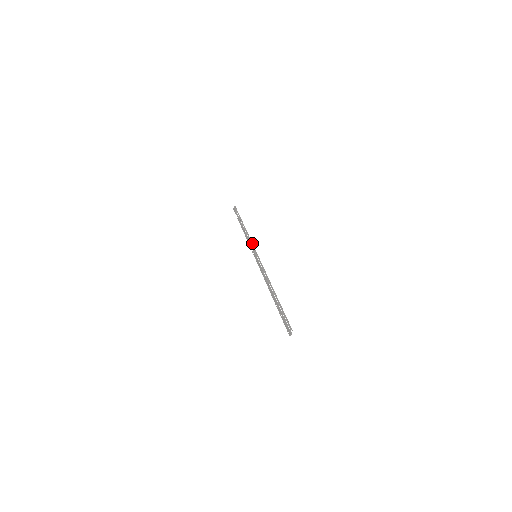
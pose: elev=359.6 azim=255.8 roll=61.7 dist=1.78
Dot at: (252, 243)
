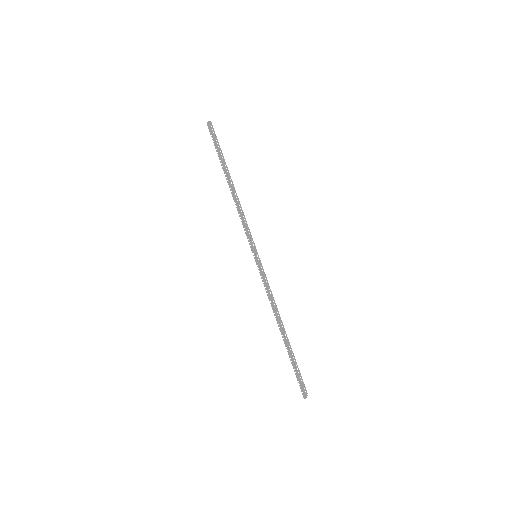
Dot at: (249, 229)
